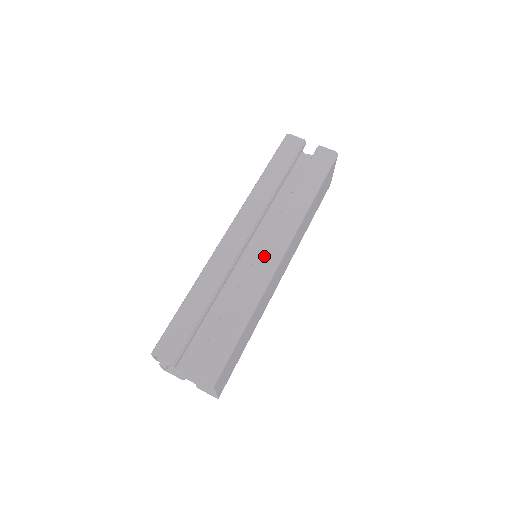
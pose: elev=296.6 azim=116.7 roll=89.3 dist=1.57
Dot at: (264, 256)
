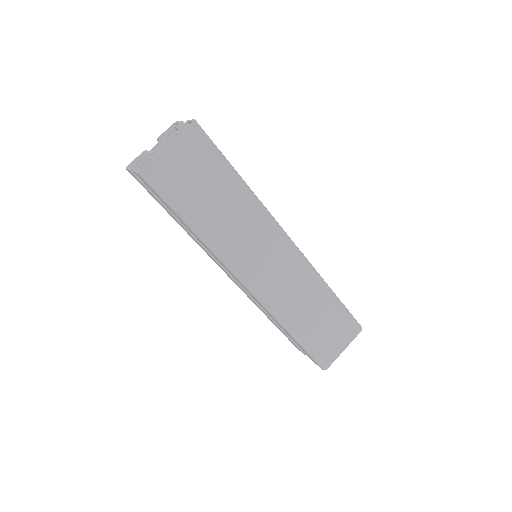
Dot at: occluded
